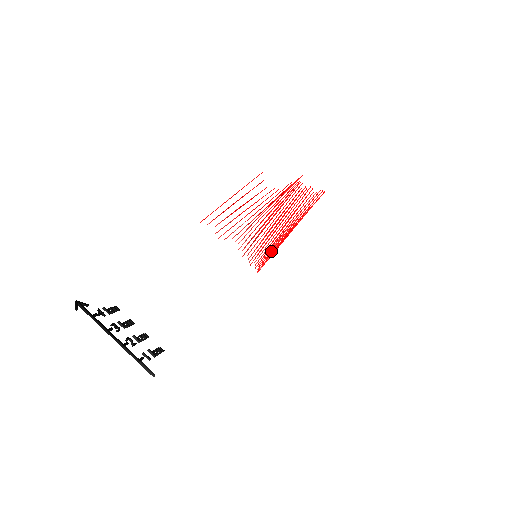
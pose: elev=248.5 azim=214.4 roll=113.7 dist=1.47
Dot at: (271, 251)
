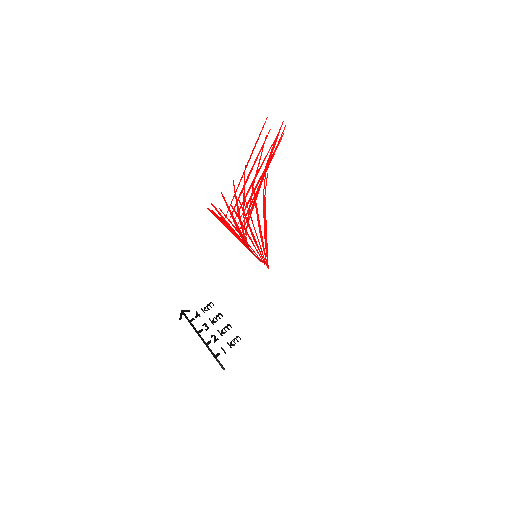
Dot at: (261, 251)
